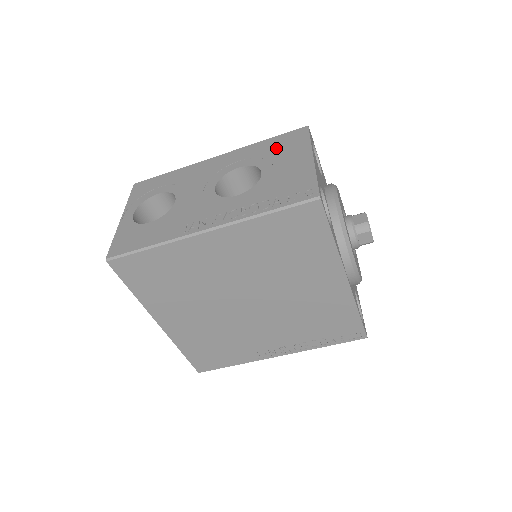
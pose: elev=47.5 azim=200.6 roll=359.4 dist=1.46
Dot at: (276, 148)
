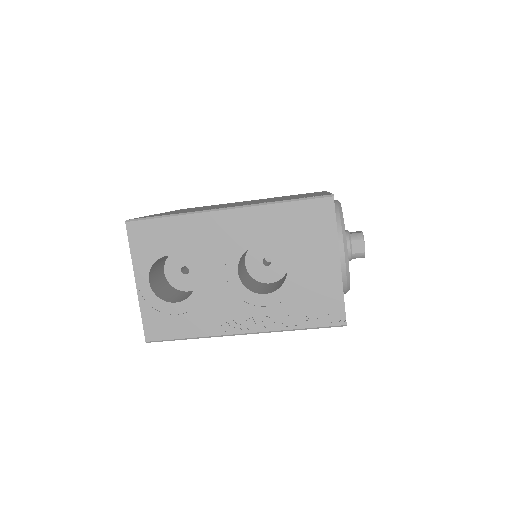
Dot at: (299, 228)
